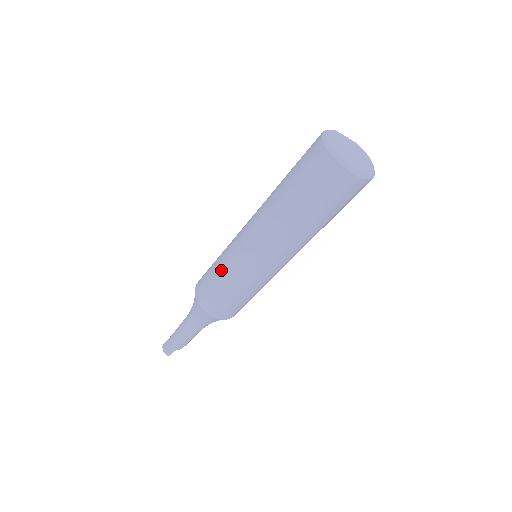
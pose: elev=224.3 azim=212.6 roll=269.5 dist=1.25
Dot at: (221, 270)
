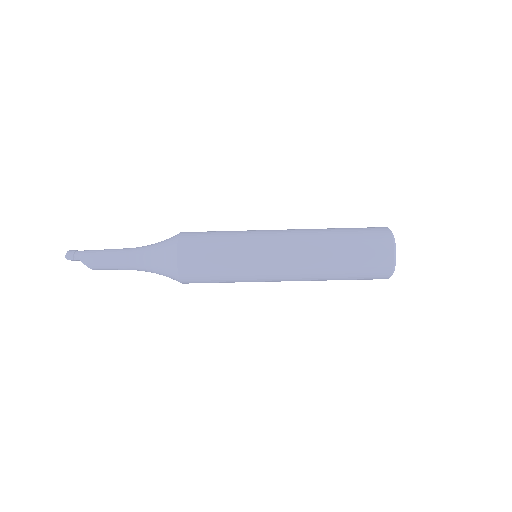
Dot at: (231, 232)
